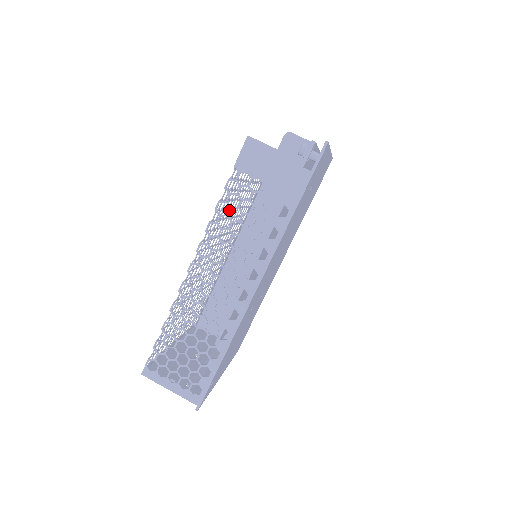
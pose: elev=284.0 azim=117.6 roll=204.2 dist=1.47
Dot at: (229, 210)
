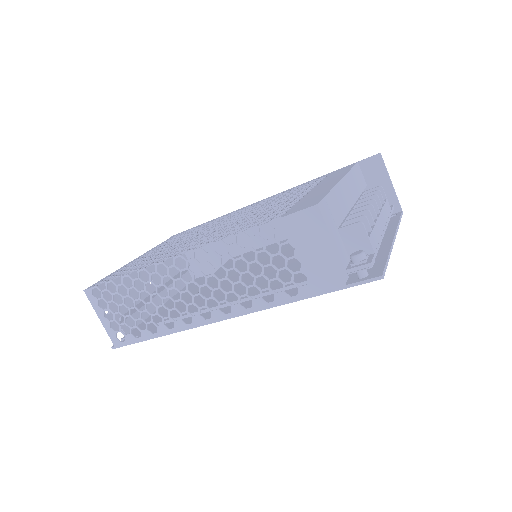
Dot at: (247, 247)
